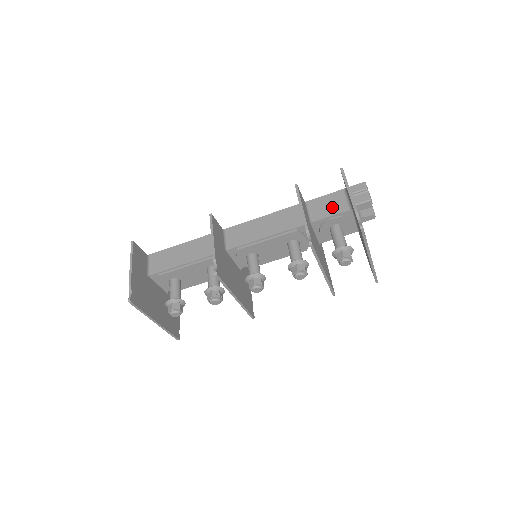
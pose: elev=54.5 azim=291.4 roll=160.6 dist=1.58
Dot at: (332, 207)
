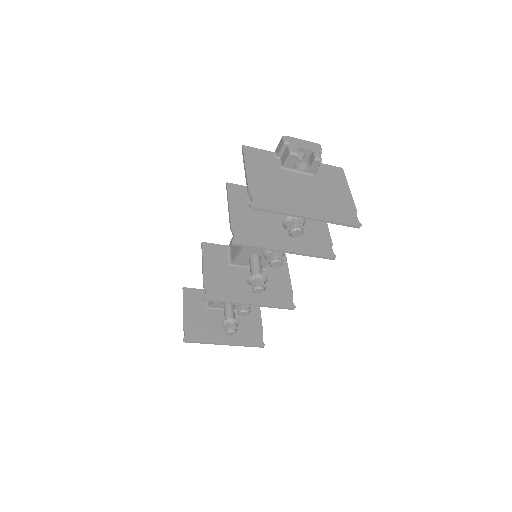
Dot at: occluded
